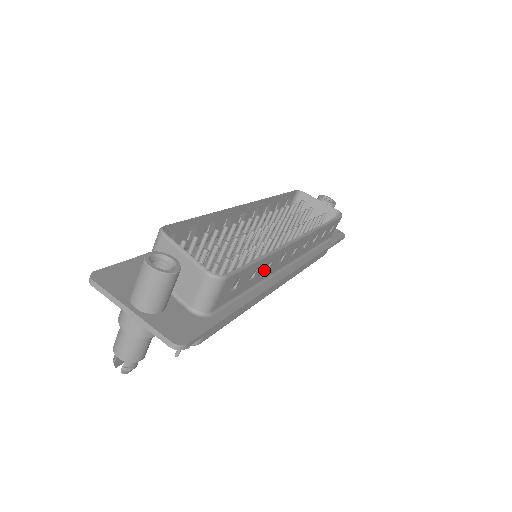
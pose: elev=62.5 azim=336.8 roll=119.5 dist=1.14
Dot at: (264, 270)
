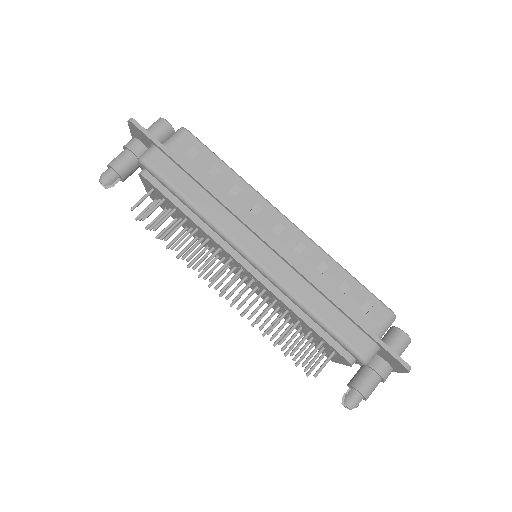
Dot at: (229, 189)
